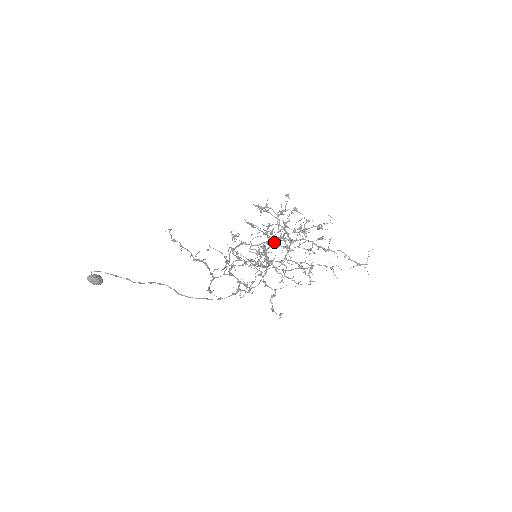
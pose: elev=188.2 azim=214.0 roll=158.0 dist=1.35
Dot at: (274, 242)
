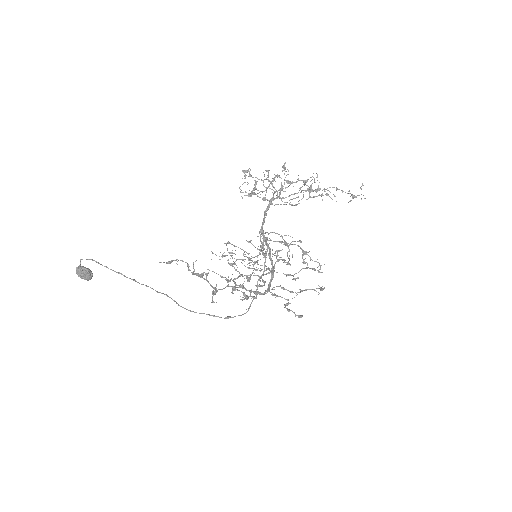
Dot at: occluded
